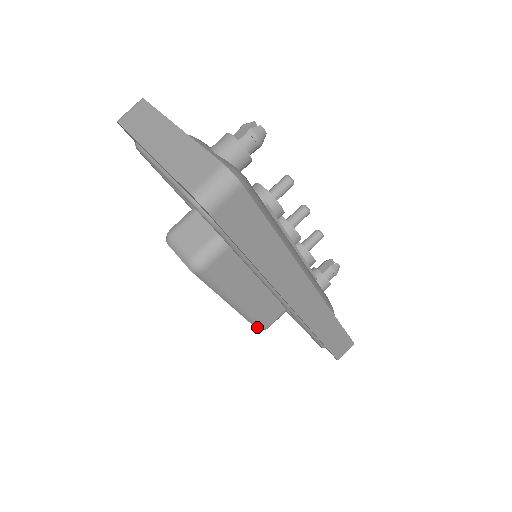
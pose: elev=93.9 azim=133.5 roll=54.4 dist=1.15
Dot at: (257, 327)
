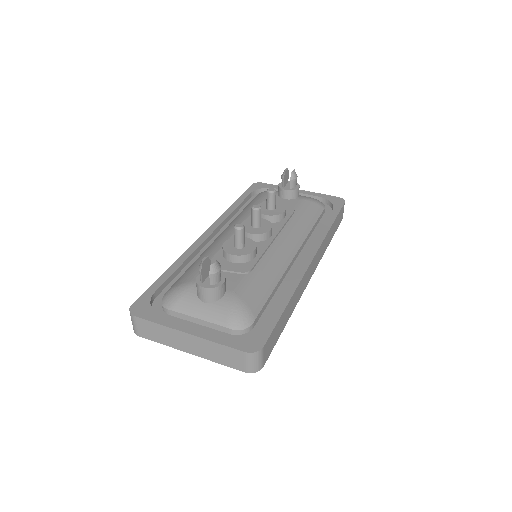
Dot at: occluded
